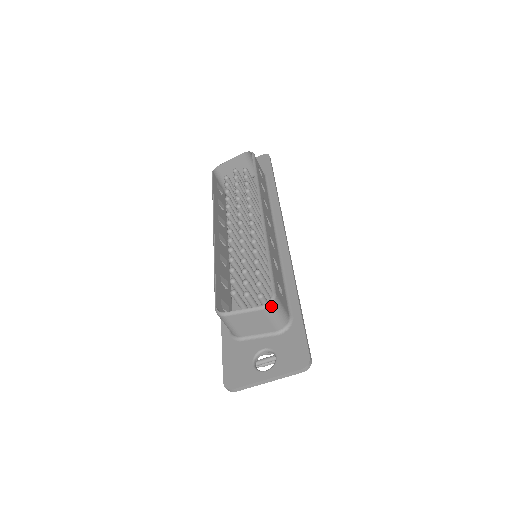
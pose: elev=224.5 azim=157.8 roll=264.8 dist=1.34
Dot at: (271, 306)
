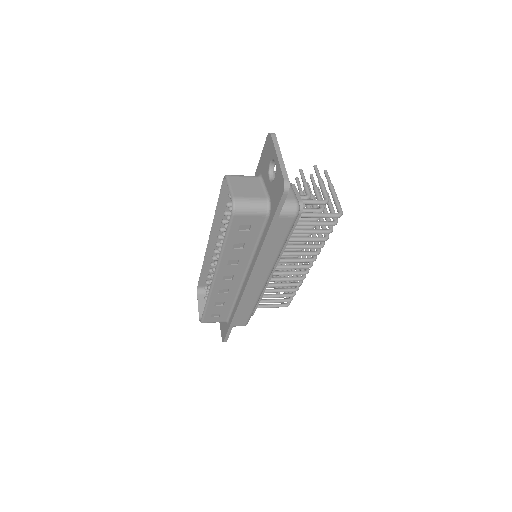
Dot at: occluded
